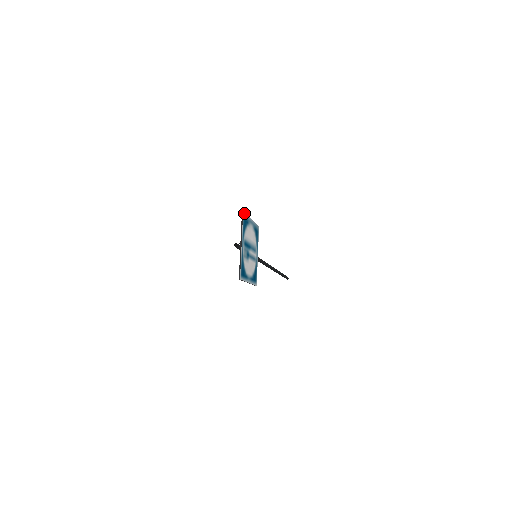
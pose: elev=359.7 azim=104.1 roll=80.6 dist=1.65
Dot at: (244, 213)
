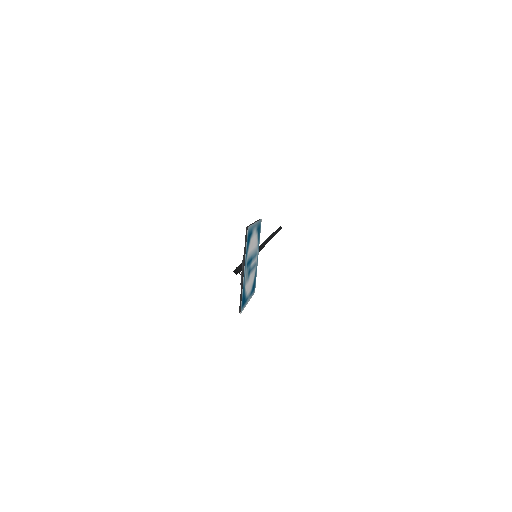
Dot at: (248, 227)
